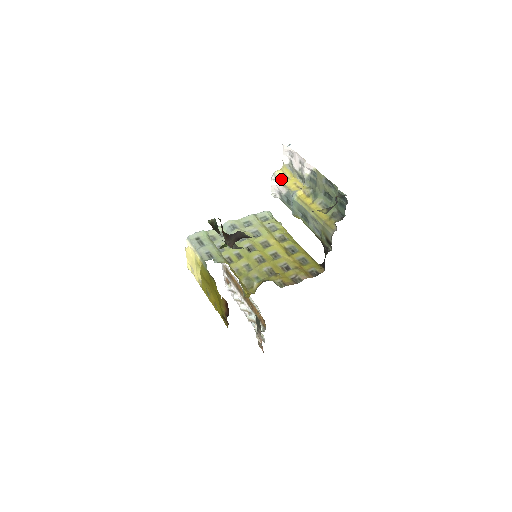
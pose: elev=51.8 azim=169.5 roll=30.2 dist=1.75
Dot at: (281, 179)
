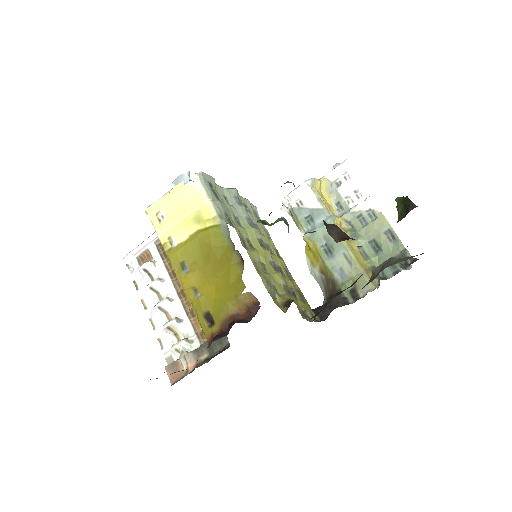
Dot at: (317, 190)
